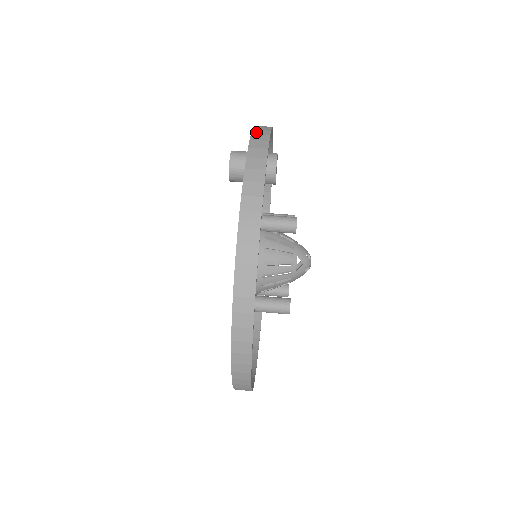
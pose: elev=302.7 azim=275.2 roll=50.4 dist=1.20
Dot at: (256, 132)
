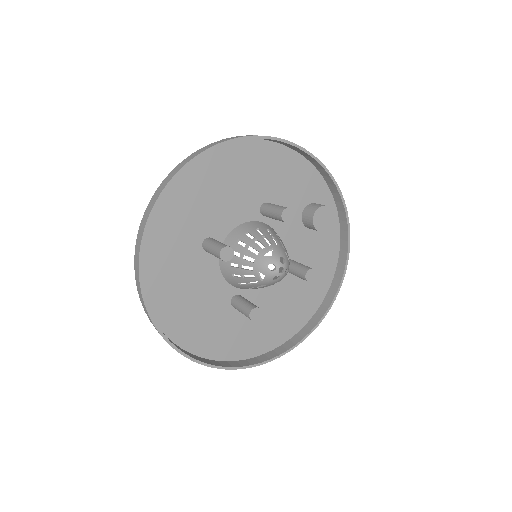
Dot at: occluded
